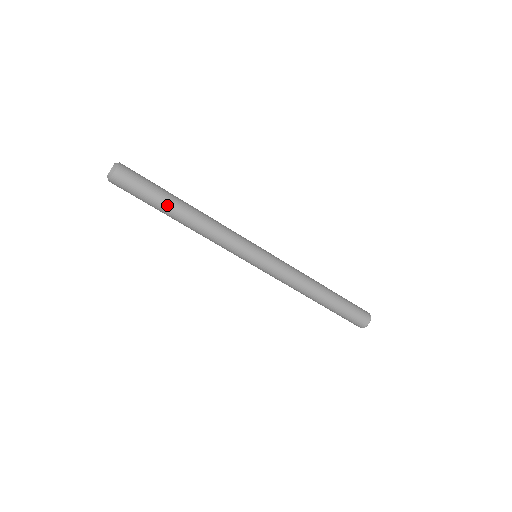
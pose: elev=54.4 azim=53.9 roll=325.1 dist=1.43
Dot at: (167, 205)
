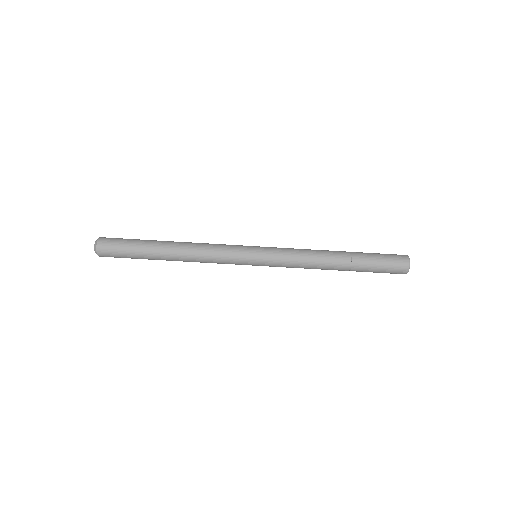
Dot at: (152, 243)
